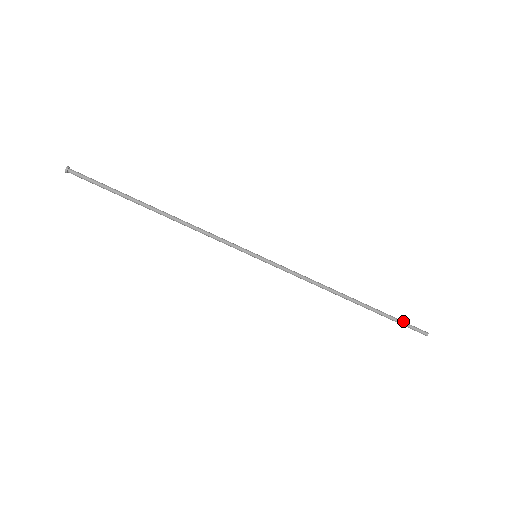
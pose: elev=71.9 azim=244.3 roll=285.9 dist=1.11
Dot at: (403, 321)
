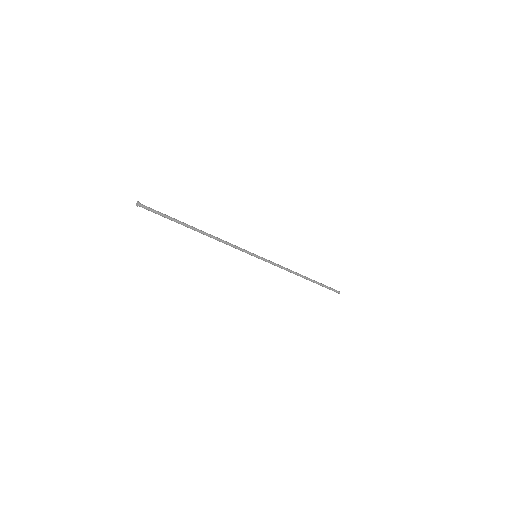
Dot at: (329, 287)
